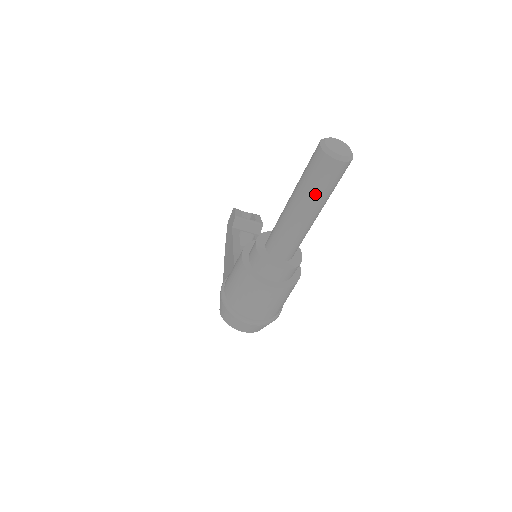
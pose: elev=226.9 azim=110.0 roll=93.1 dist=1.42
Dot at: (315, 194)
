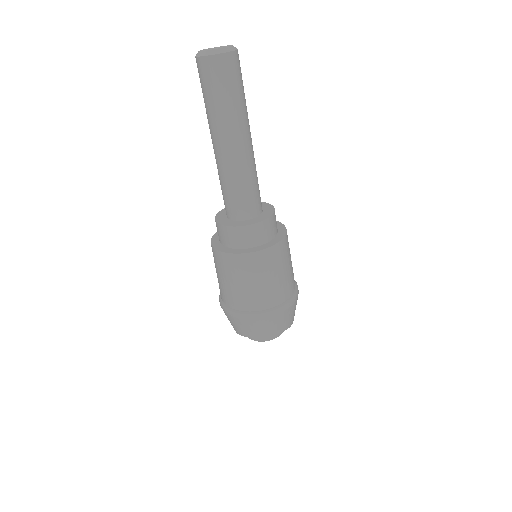
Dot at: (221, 111)
